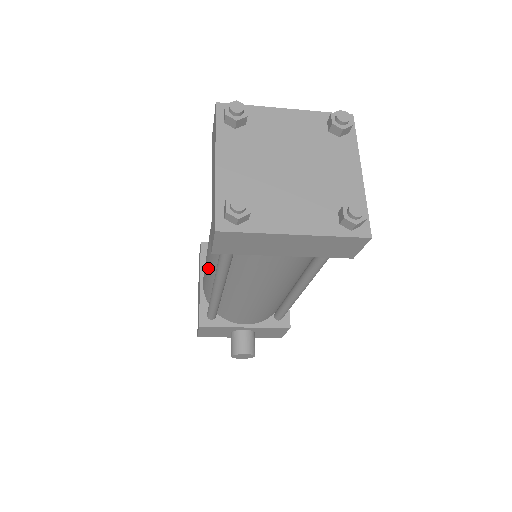
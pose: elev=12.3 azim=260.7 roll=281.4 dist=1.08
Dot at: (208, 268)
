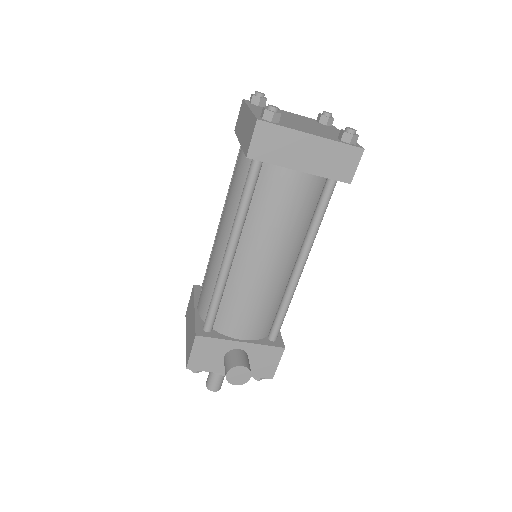
Dot at: (215, 257)
